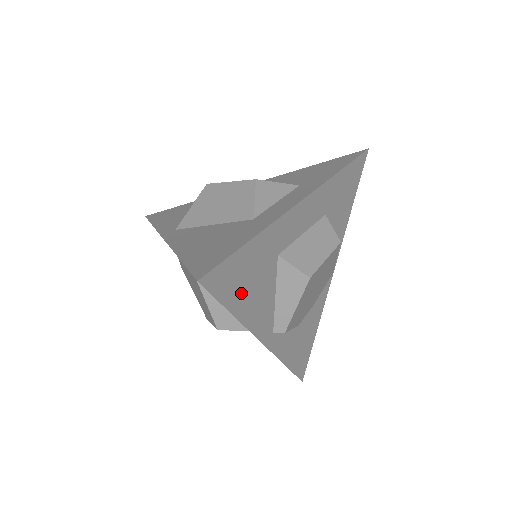
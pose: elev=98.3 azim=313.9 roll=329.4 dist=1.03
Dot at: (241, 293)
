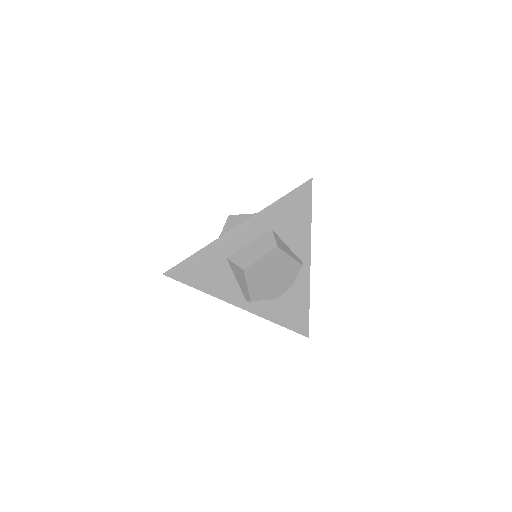
Dot at: (201, 279)
